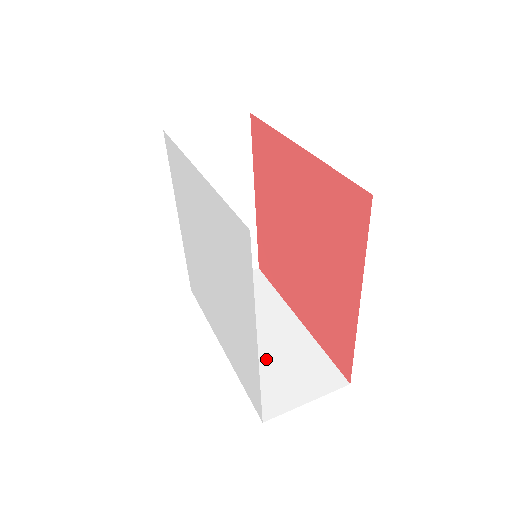
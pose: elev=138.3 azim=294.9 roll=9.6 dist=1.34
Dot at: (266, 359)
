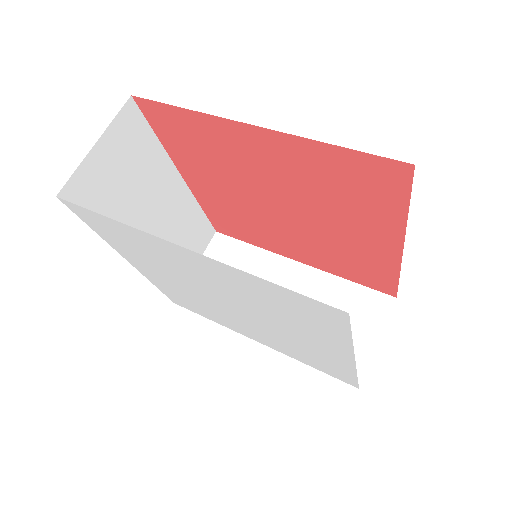
Dot at: occluded
